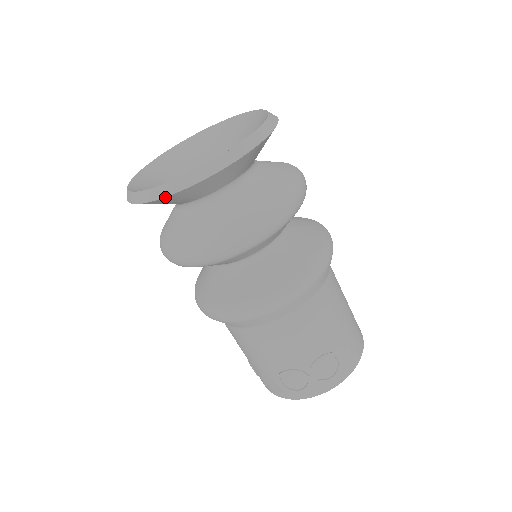
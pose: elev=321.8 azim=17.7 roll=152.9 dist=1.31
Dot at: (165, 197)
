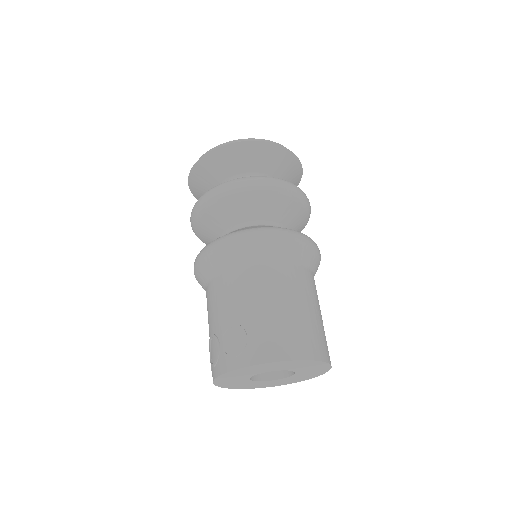
Dot at: (189, 176)
